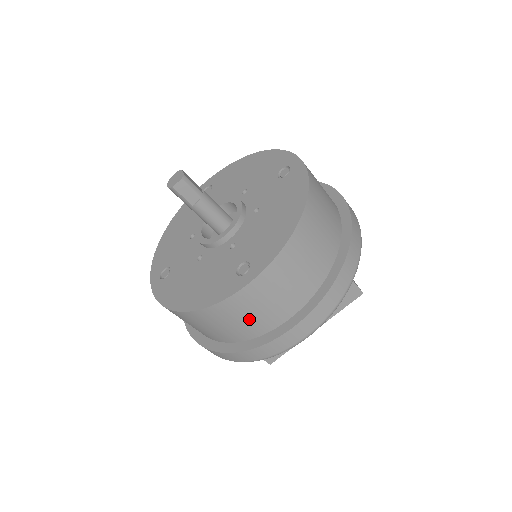
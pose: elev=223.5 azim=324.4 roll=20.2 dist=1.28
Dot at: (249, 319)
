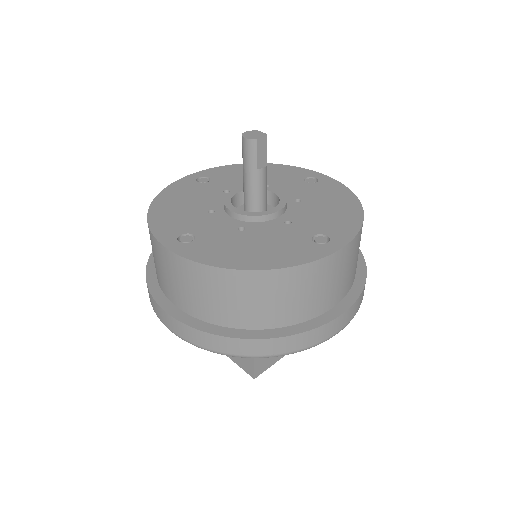
Dot at: (313, 295)
